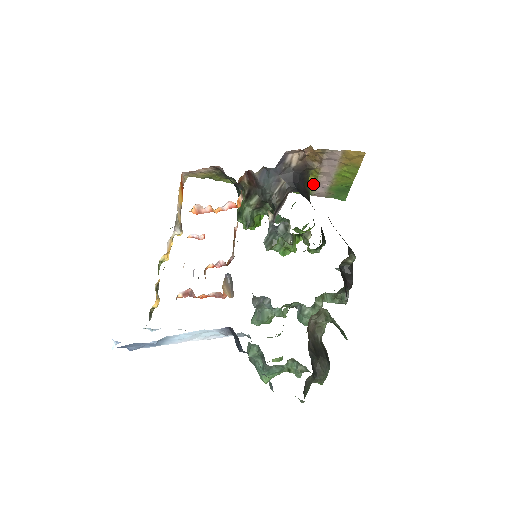
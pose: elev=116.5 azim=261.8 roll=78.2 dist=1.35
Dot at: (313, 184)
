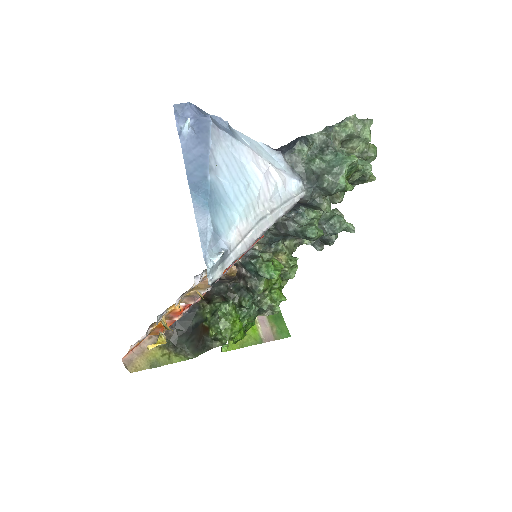
Dot at: occluded
